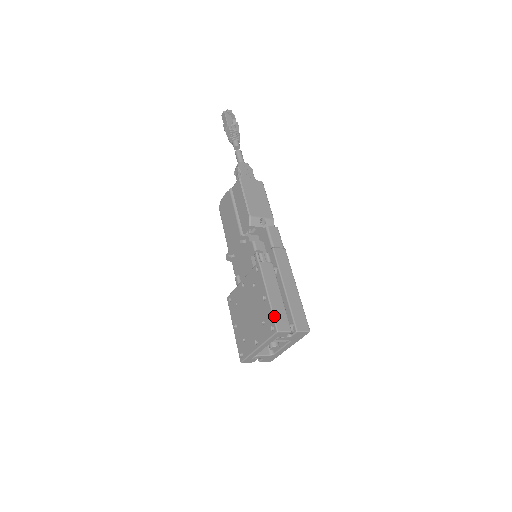
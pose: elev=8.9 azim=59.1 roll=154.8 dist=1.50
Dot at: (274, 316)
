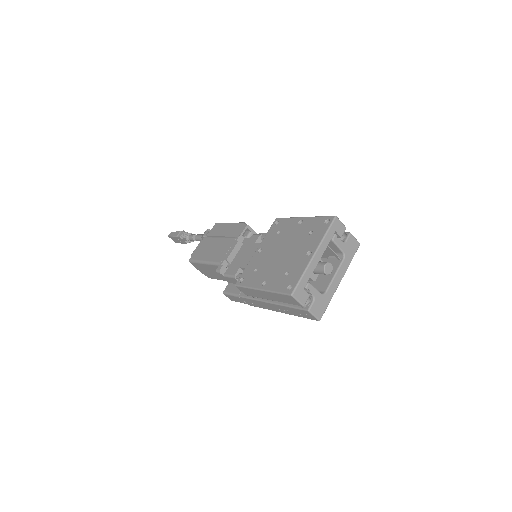
Dot at: (323, 216)
